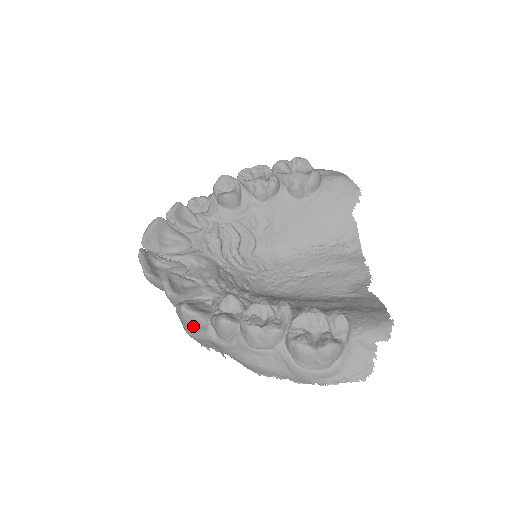
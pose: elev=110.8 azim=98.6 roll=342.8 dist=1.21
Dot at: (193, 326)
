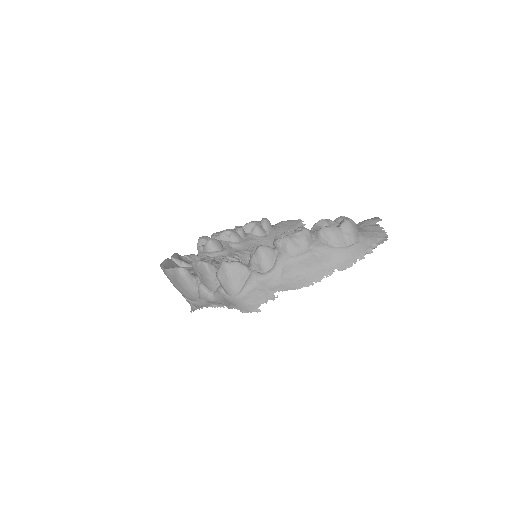
Dot at: (238, 278)
